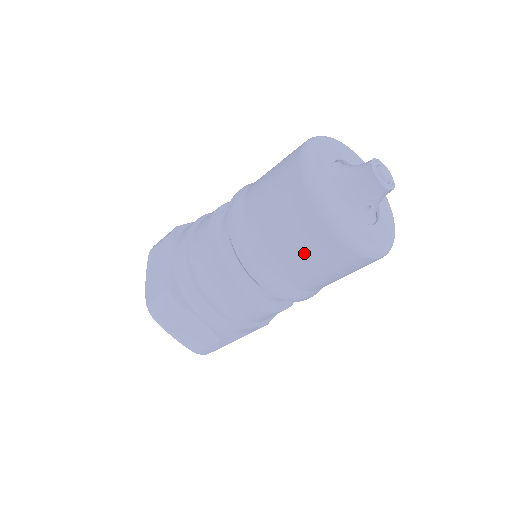
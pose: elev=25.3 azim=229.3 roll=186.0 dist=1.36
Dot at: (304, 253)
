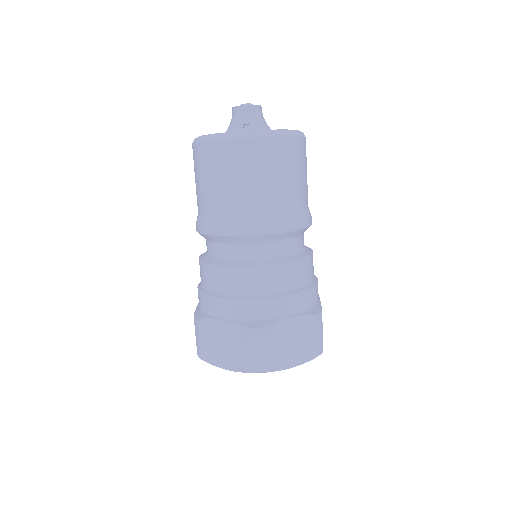
Dot at: (215, 177)
